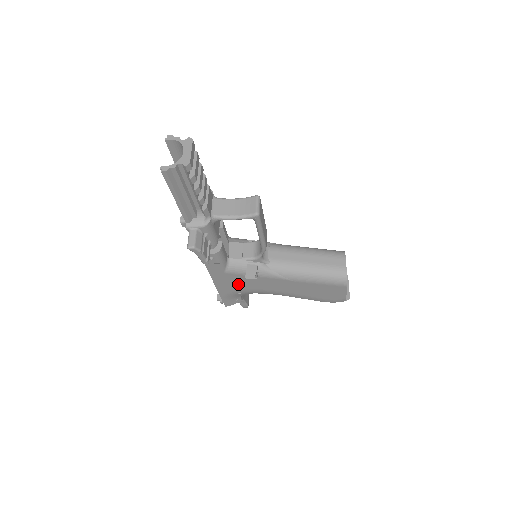
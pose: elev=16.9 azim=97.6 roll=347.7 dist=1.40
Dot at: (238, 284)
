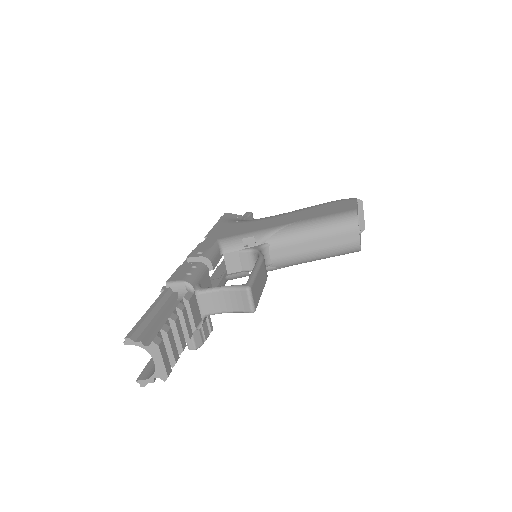
Dot at: occluded
